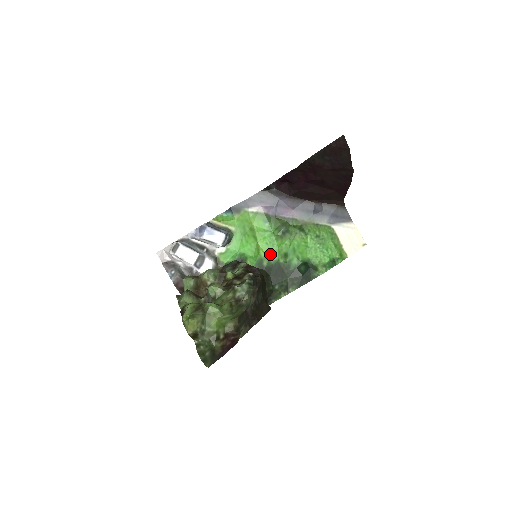
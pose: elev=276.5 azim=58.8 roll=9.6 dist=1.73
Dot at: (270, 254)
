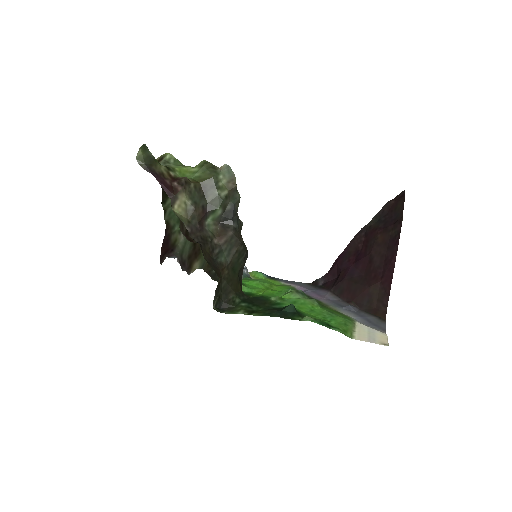
Dot at: (267, 296)
